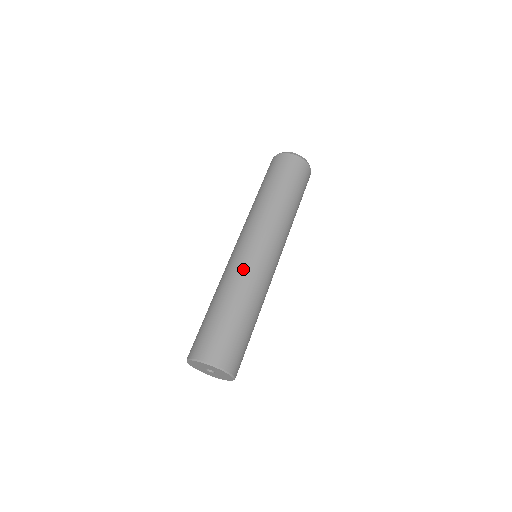
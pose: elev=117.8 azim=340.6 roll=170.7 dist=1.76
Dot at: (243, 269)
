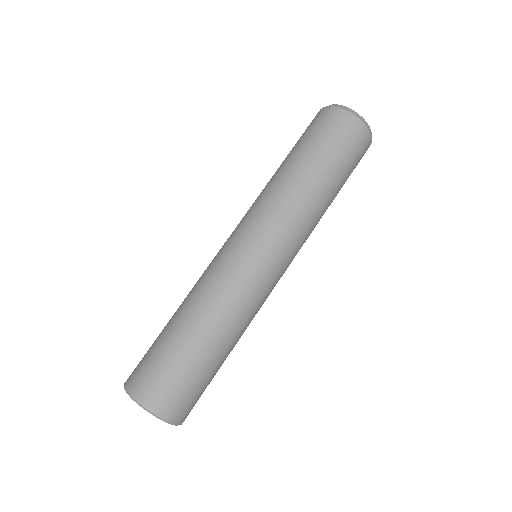
Dot at: (253, 300)
